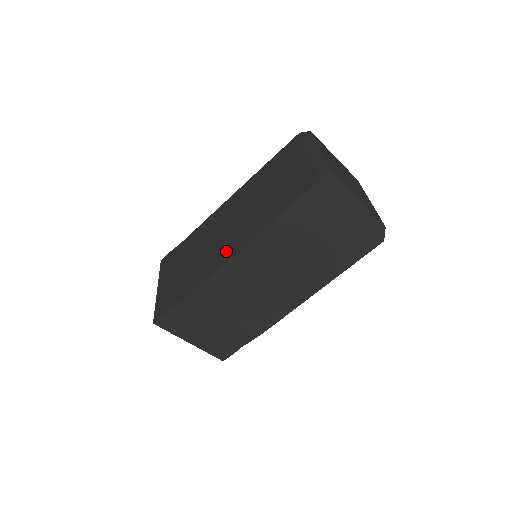
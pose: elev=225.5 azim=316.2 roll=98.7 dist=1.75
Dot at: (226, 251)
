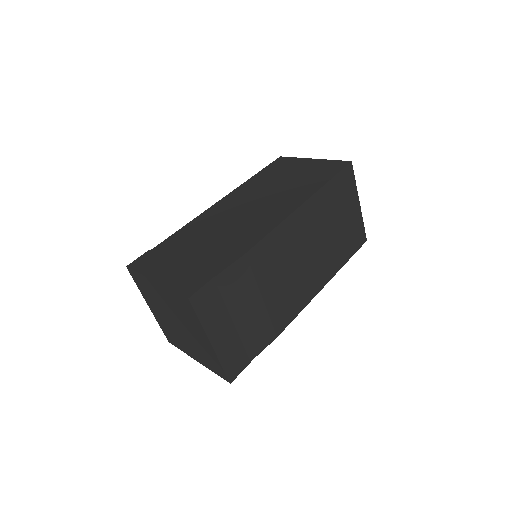
Dot at: (269, 219)
